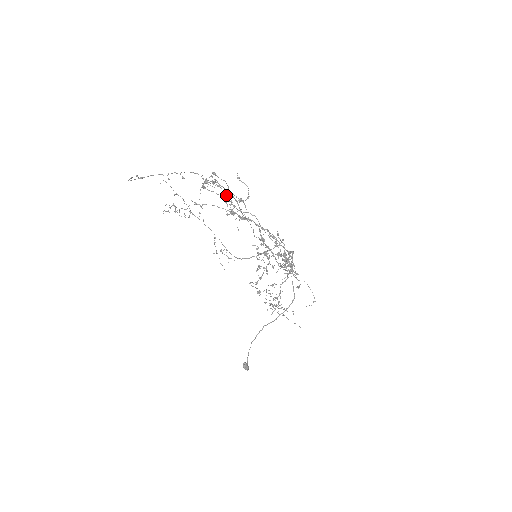
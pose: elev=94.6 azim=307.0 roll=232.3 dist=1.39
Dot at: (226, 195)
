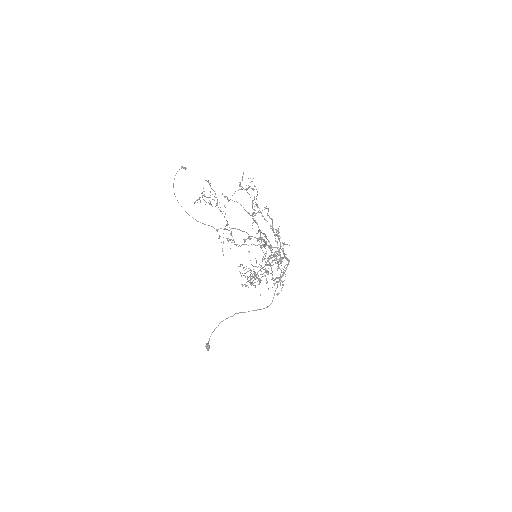
Dot at: occluded
